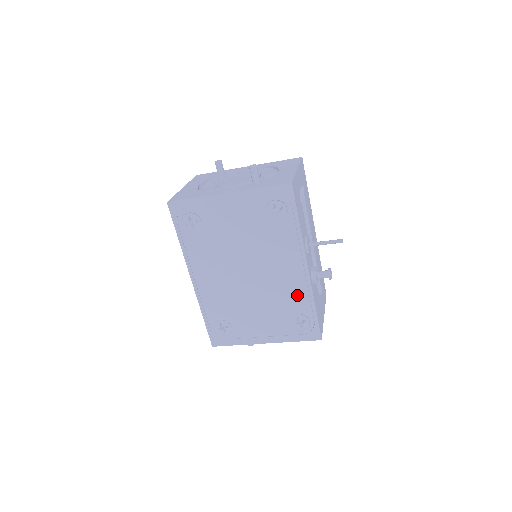
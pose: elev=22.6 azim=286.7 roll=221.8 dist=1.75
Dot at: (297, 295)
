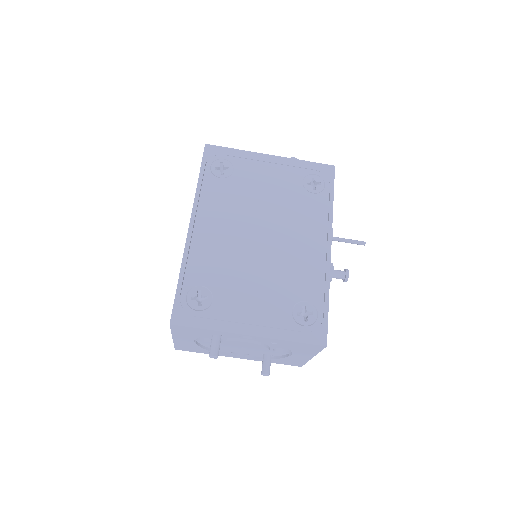
Dot at: (311, 276)
